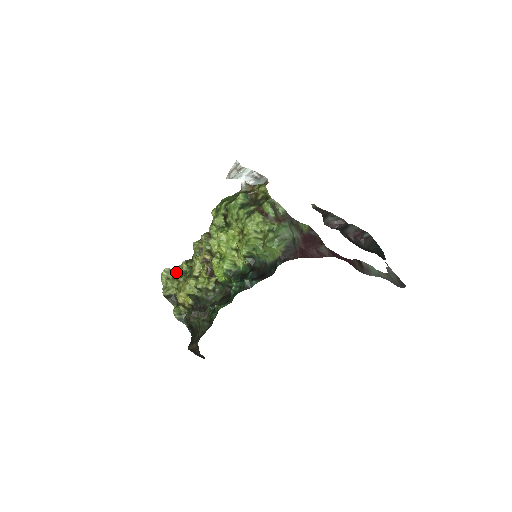
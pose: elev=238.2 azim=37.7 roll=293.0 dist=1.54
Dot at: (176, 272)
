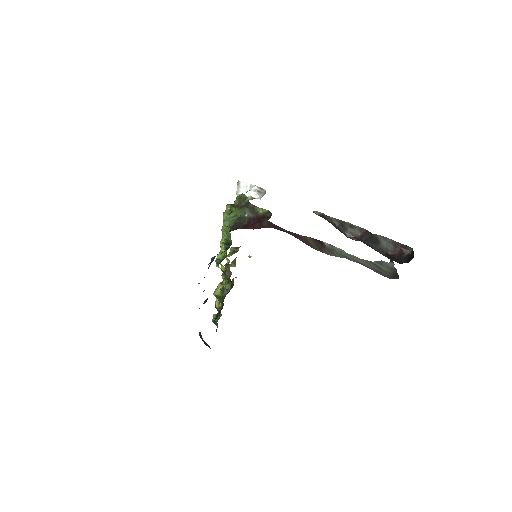
Dot at: occluded
